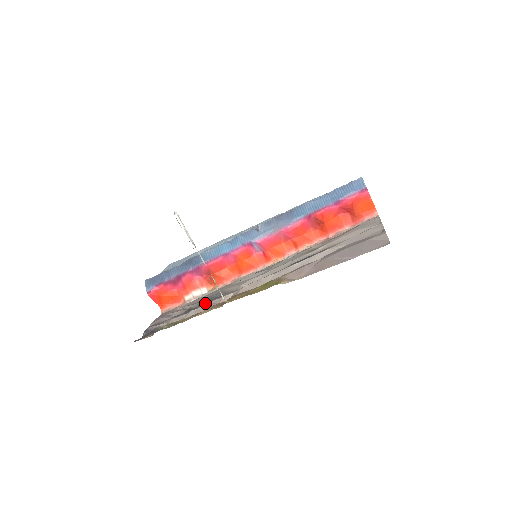
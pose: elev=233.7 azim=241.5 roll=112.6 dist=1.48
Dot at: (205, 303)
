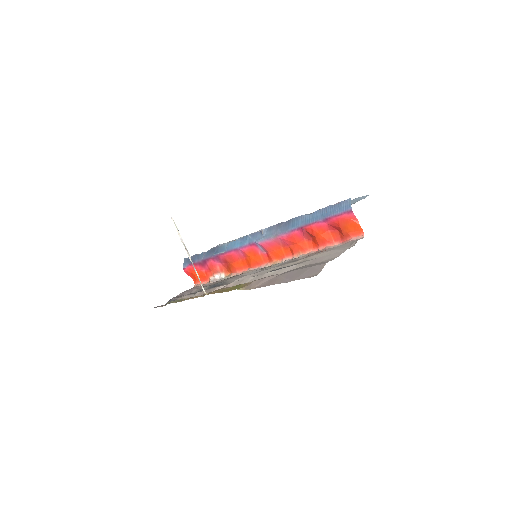
Dot at: occluded
